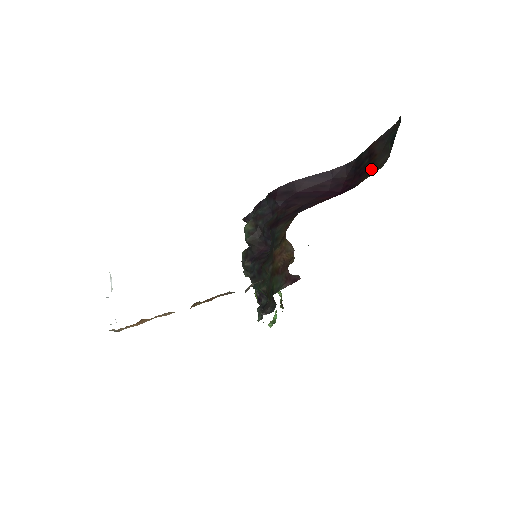
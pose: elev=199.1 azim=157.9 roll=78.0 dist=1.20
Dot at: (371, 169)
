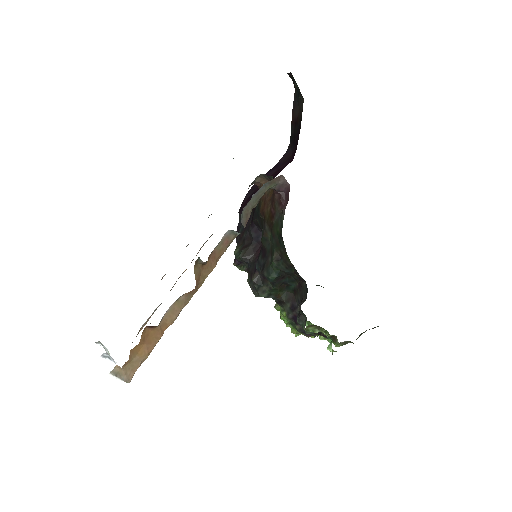
Dot at: (300, 122)
